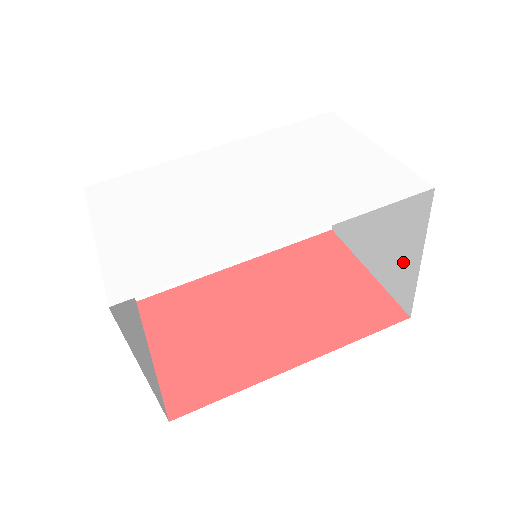
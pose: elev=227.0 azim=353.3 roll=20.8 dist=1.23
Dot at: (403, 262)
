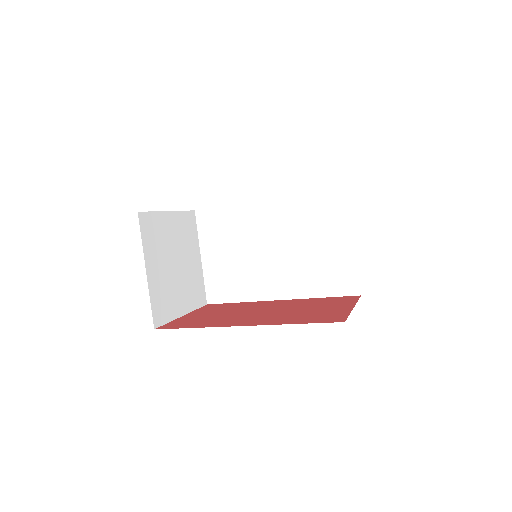
Dot at: occluded
